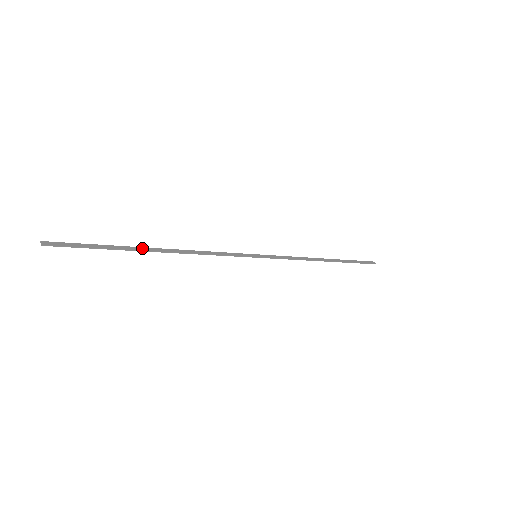
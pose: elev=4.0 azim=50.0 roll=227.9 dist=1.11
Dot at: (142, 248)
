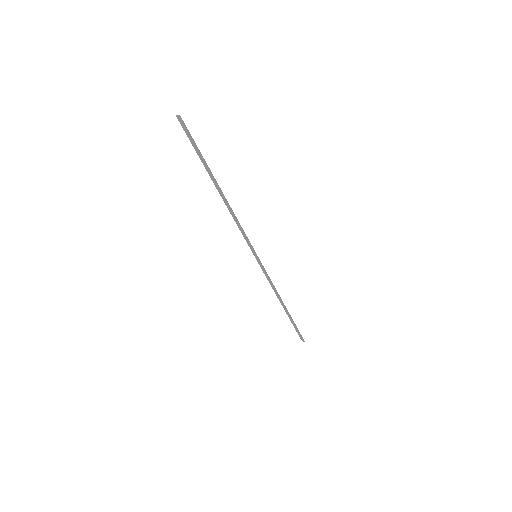
Dot at: (213, 179)
